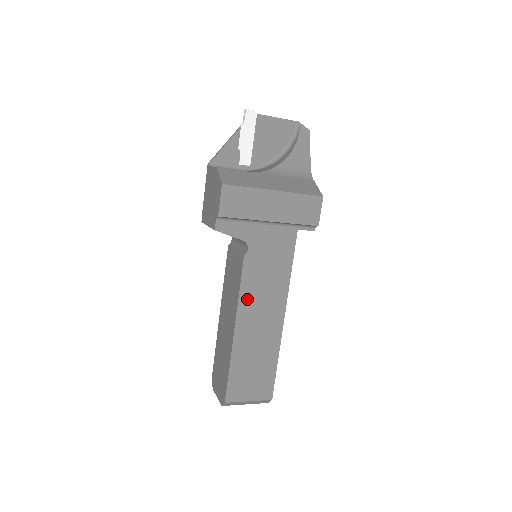
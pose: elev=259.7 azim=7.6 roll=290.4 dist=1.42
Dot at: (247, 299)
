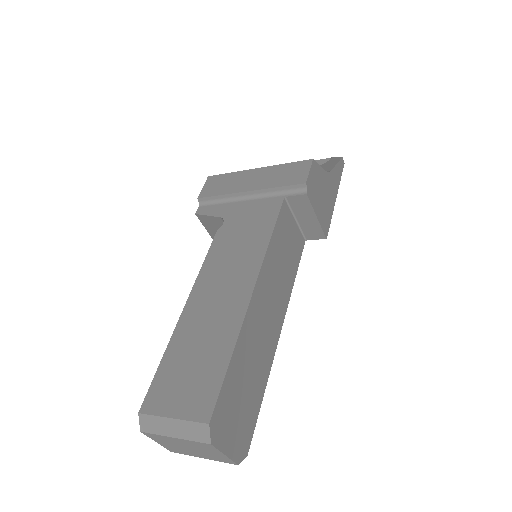
Dot at: (210, 271)
